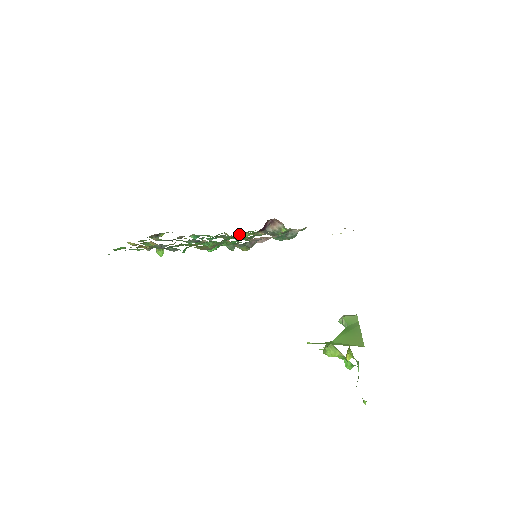
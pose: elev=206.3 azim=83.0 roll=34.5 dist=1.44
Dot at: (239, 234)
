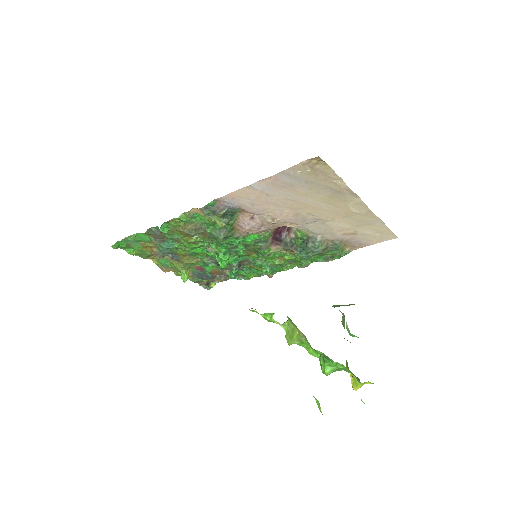
Dot at: (269, 262)
